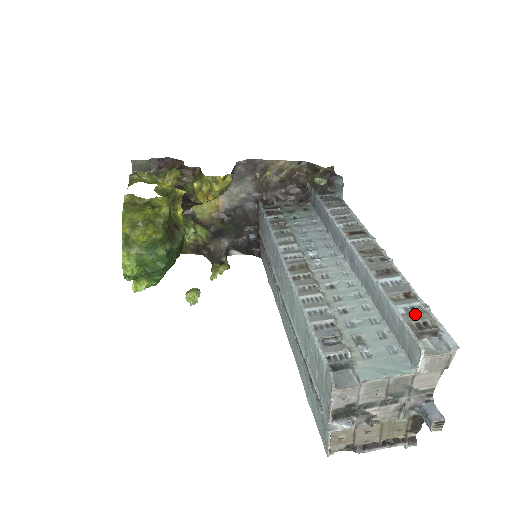
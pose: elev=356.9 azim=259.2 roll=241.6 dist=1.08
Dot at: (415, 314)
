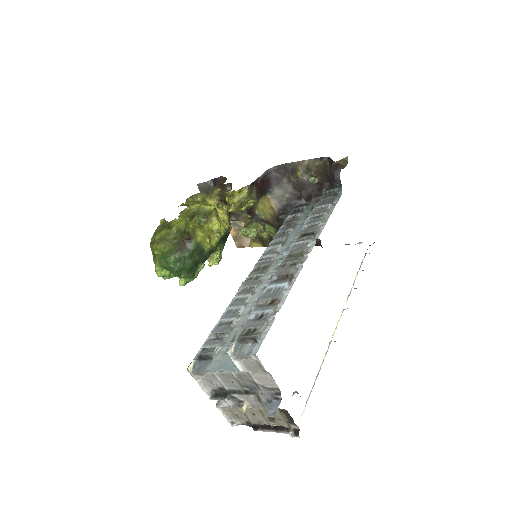
Dot at: (256, 321)
